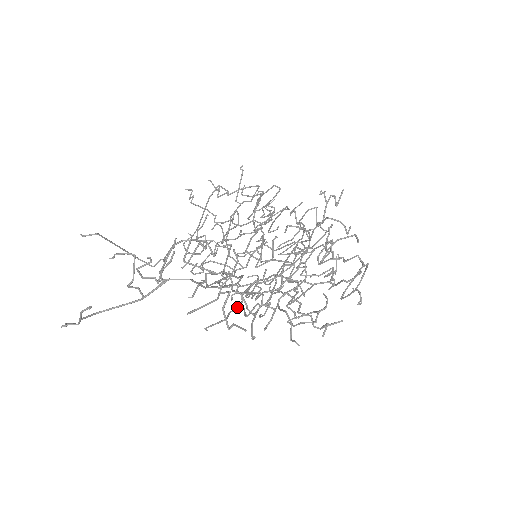
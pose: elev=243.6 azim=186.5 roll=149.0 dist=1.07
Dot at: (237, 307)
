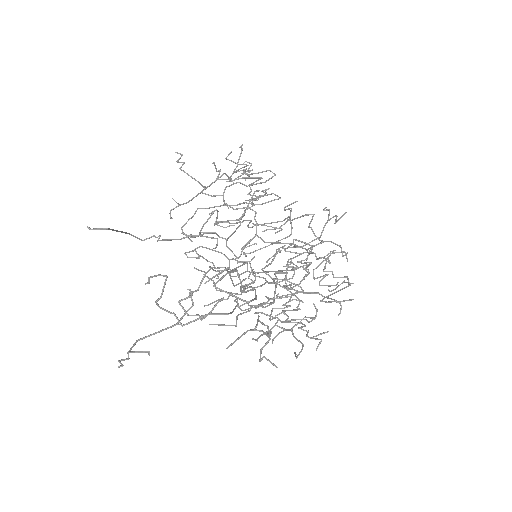
Dot at: occluded
